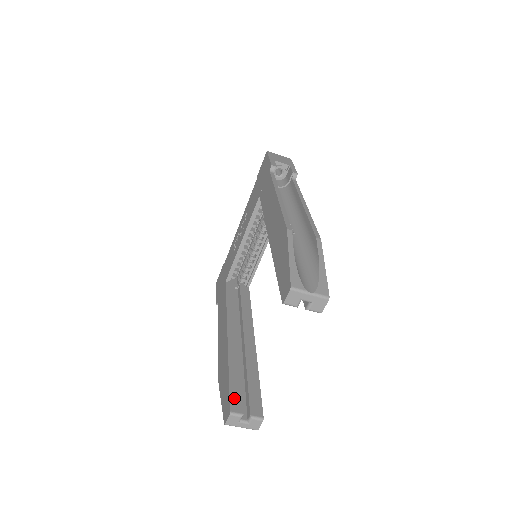
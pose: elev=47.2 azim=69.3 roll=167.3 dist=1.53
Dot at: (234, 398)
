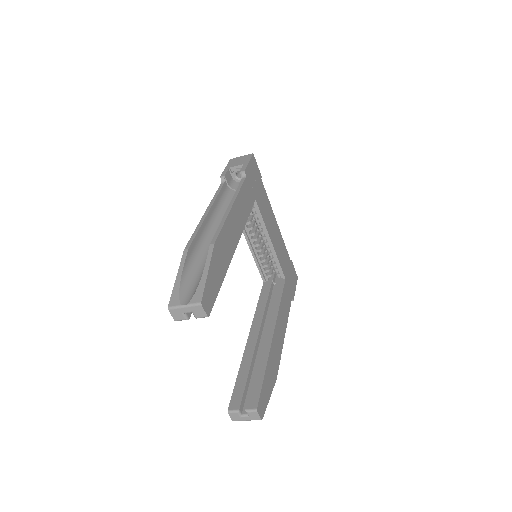
Dot at: (235, 397)
